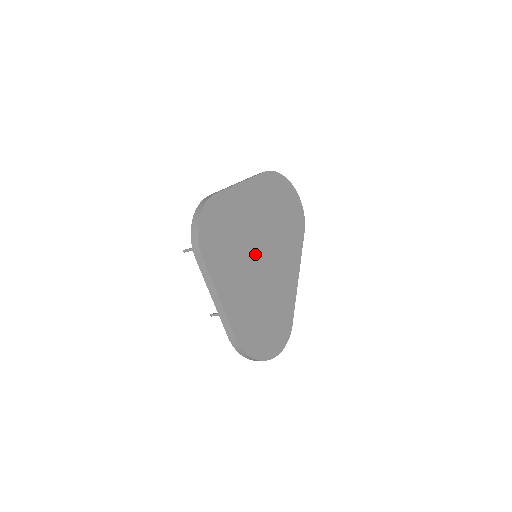
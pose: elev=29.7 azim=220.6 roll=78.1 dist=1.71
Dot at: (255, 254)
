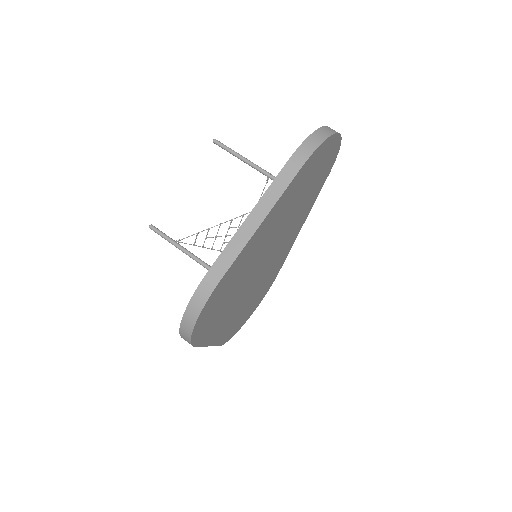
Dot at: (257, 271)
